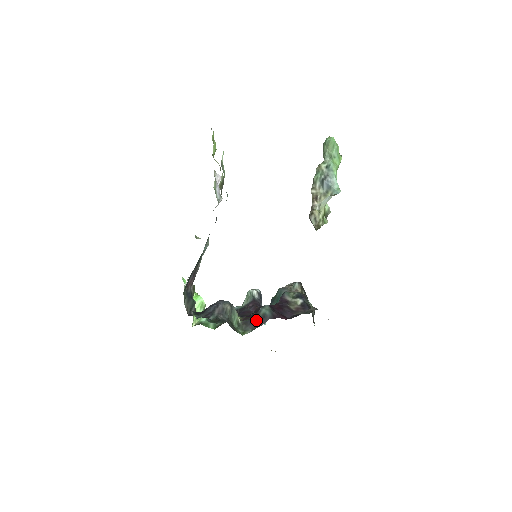
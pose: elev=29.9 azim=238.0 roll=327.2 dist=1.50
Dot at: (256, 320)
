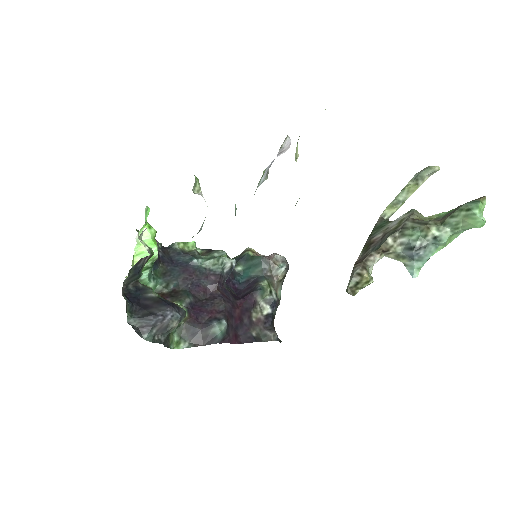
Dot at: (202, 333)
